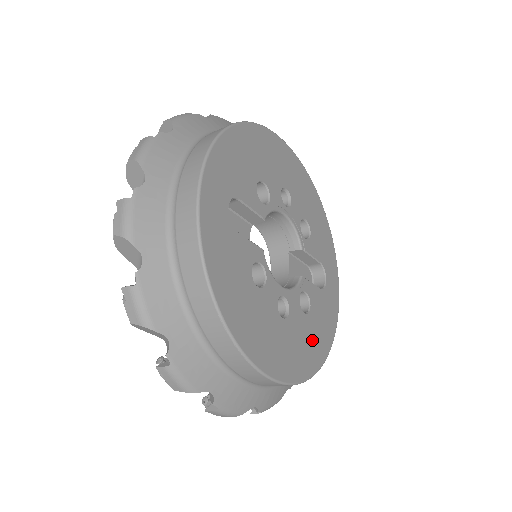
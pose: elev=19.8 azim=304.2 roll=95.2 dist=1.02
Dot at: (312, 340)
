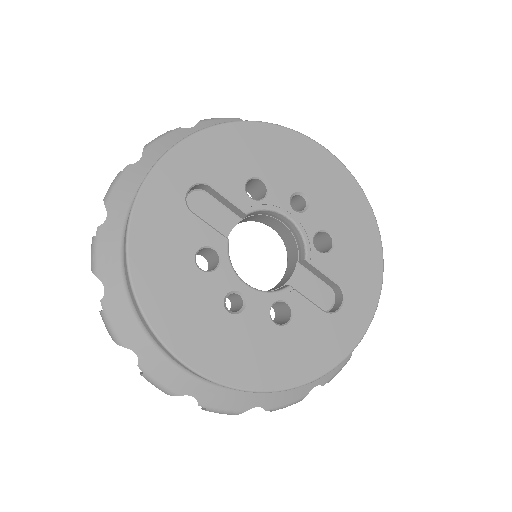
Dot at: (275, 355)
